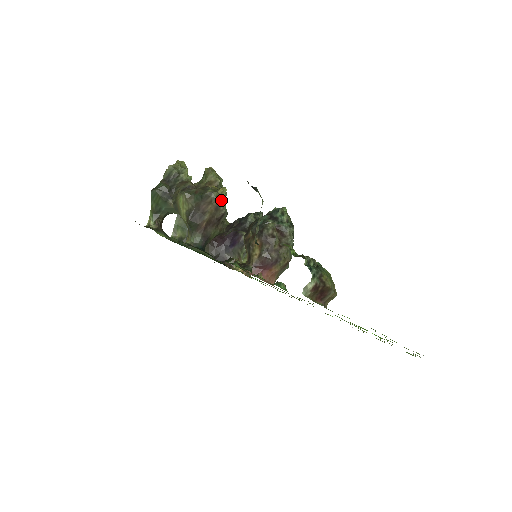
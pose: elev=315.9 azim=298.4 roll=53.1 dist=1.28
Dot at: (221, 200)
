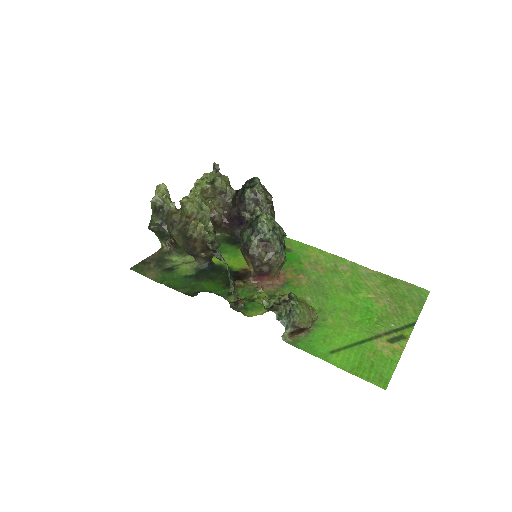
Dot at: (203, 236)
